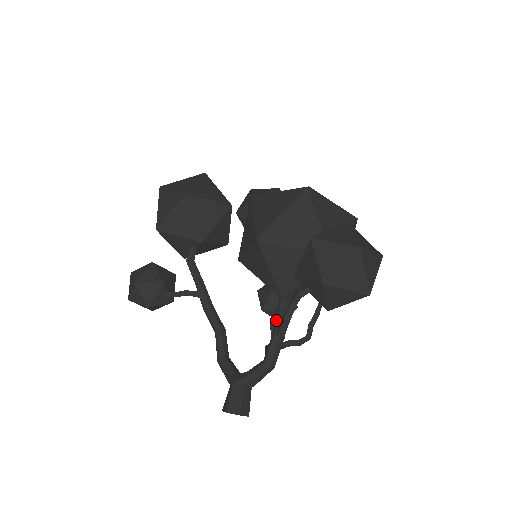
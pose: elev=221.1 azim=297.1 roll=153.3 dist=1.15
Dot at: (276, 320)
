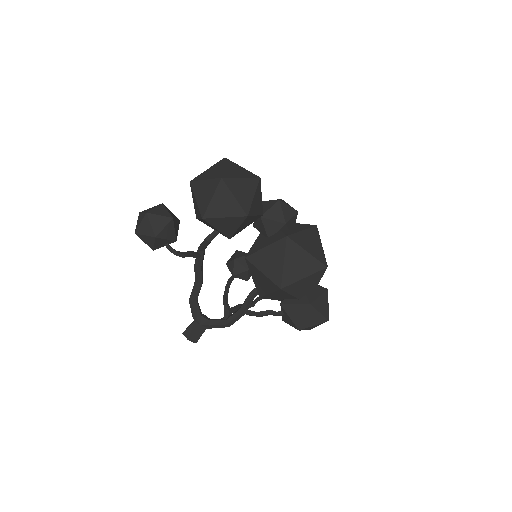
Dot at: (247, 303)
